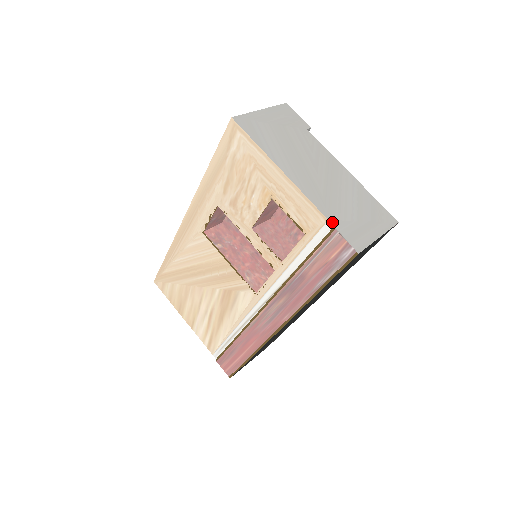
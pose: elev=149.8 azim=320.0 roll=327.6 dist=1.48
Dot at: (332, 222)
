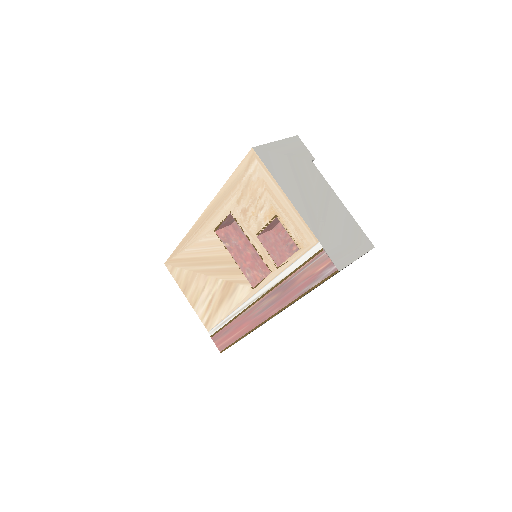
Dot at: (322, 244)
